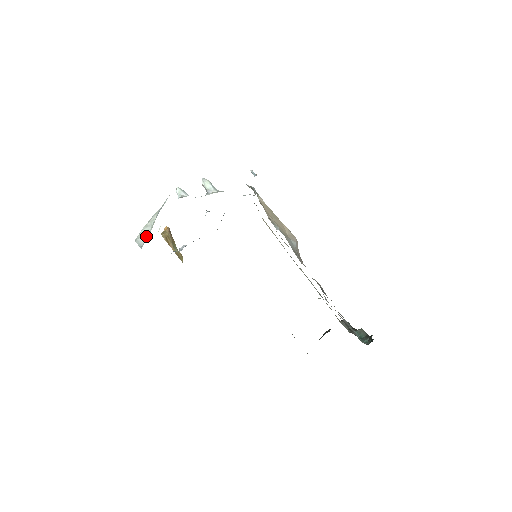
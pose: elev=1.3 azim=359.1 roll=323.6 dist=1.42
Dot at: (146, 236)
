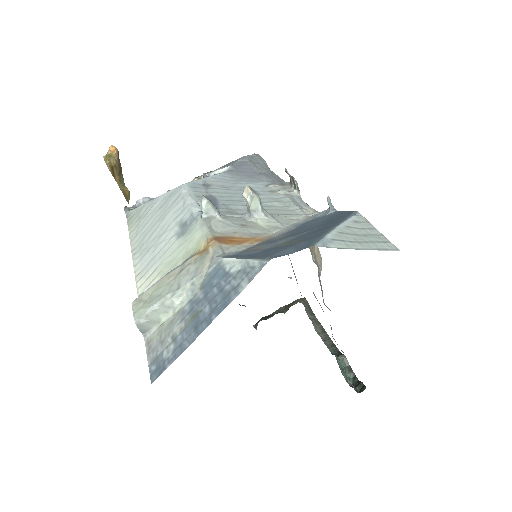
Dot at: (158, 320)
